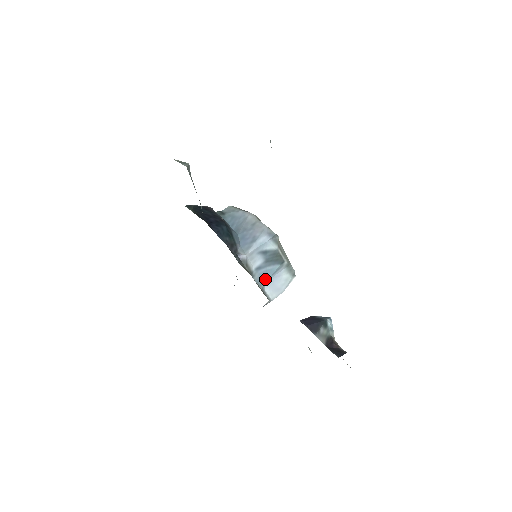
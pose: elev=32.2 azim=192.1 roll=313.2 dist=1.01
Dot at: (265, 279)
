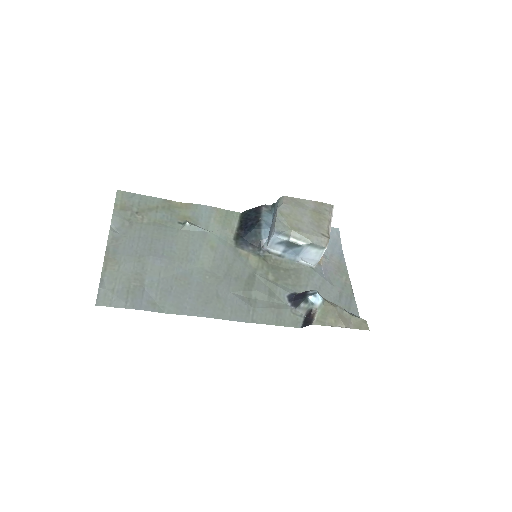
Dot at: (296, 256)
